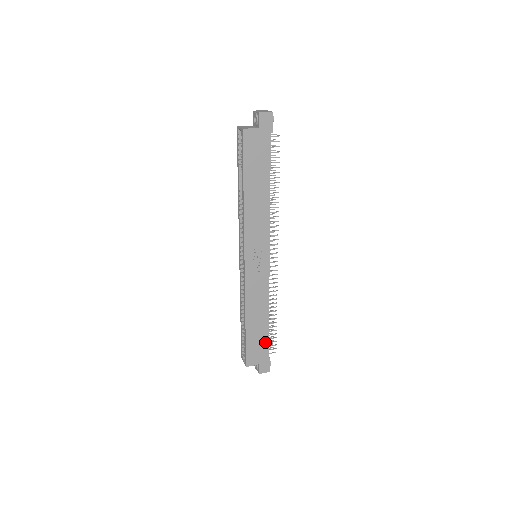
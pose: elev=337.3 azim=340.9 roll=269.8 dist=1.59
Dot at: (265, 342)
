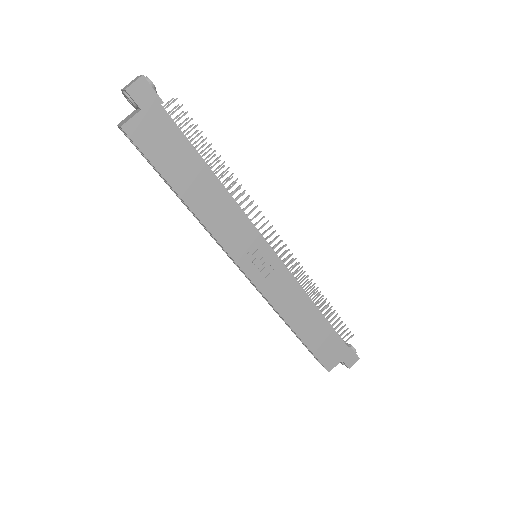
Dot at: (333, 336)
